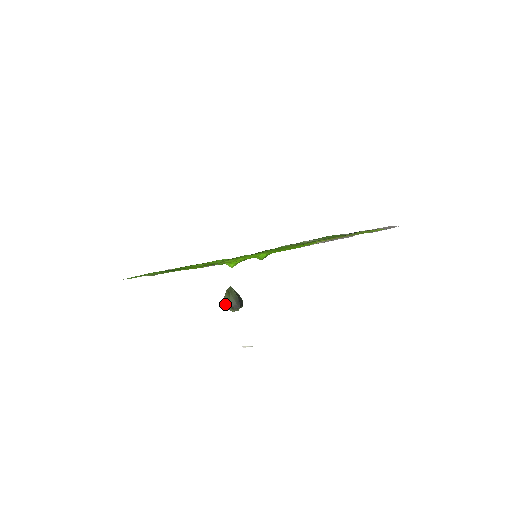
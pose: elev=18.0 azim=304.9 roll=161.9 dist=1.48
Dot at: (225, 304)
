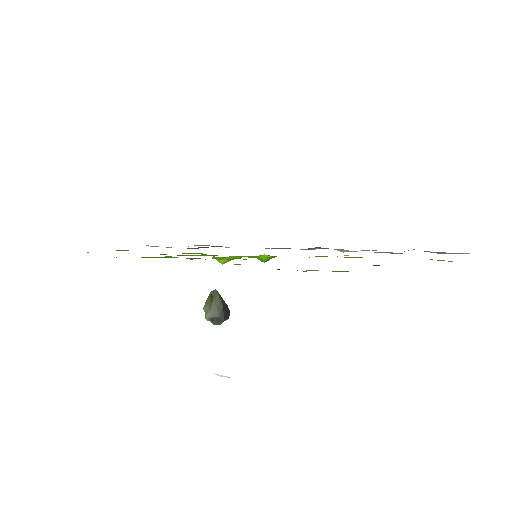
Dot at: (205, 312)
